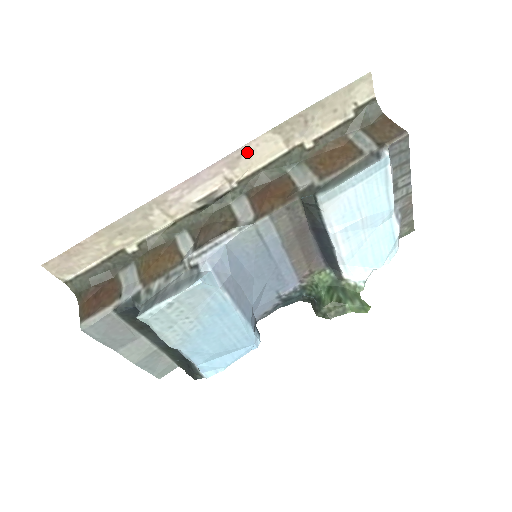
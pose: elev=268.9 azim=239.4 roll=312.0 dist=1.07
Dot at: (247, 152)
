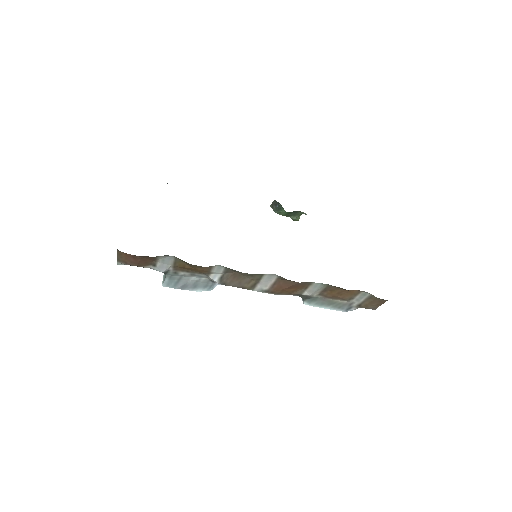
Dot at: occluded
